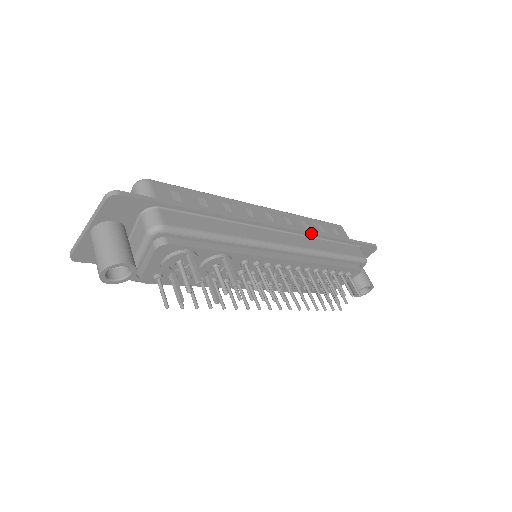
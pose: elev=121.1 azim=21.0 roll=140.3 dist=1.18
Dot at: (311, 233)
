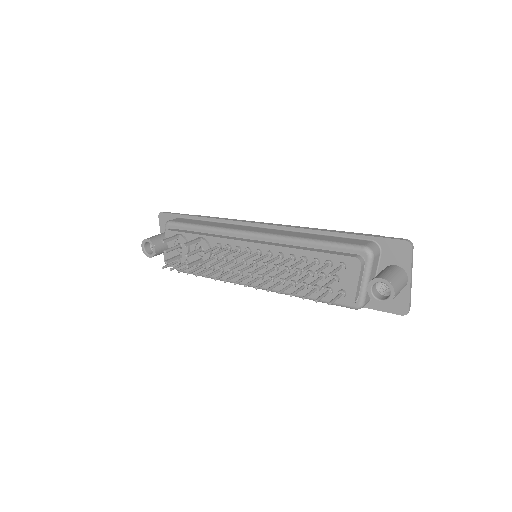
Dot at: (292, 227)
